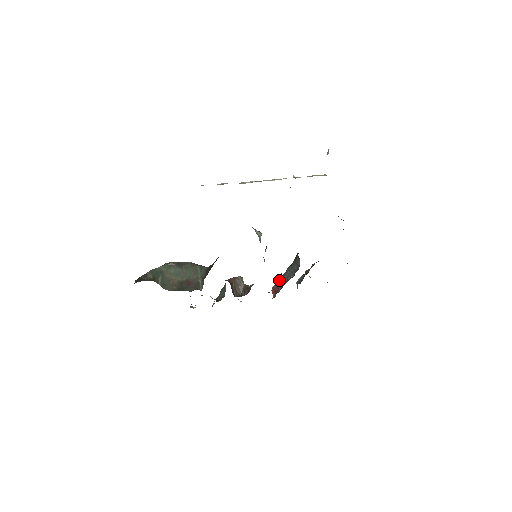
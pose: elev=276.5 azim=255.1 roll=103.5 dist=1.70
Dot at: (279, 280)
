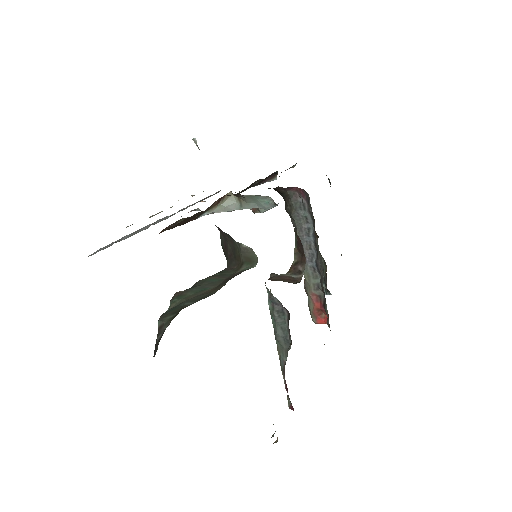
Dot at: (307, 285)
